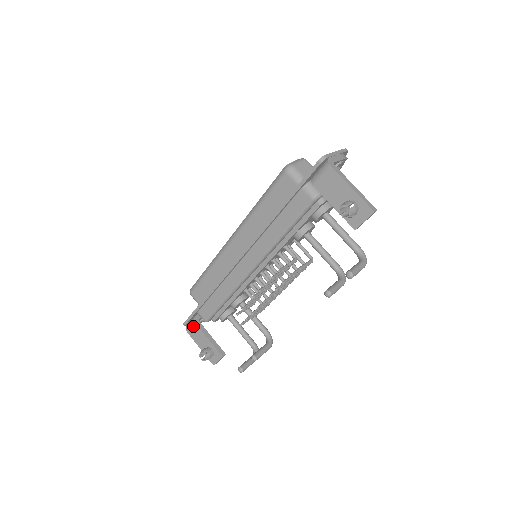
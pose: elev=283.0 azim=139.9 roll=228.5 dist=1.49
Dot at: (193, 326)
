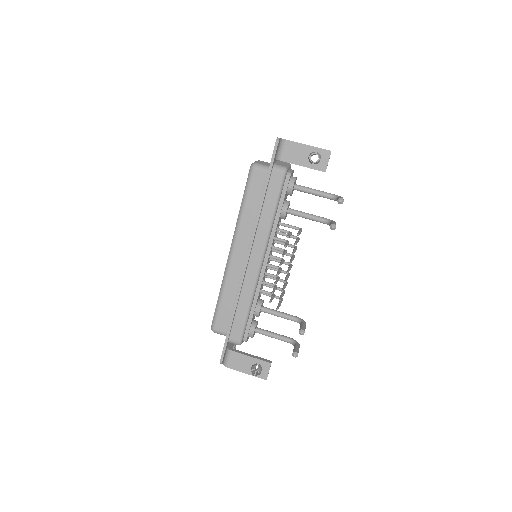
Dot at: (230, 356)
